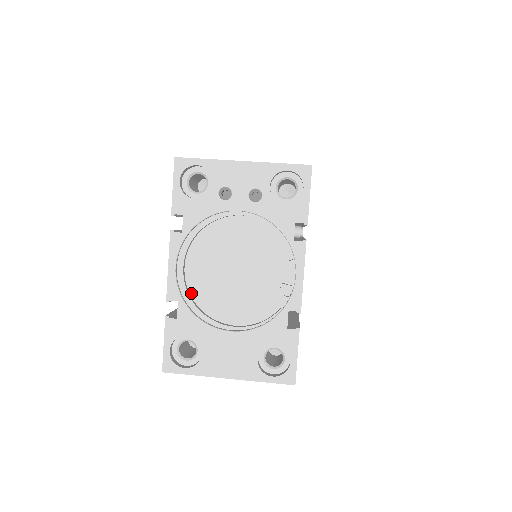
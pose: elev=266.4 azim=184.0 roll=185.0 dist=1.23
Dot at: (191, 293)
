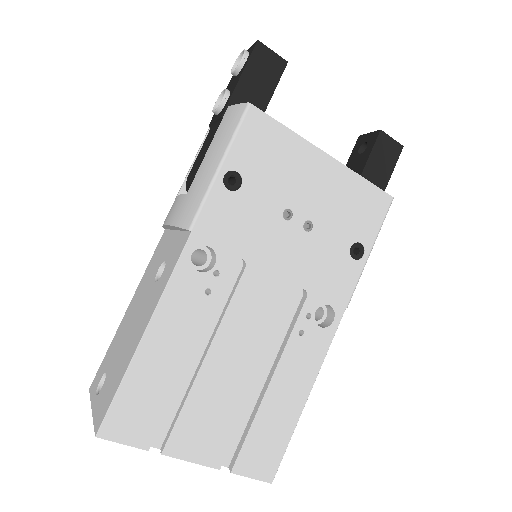
Dot at: occluded
